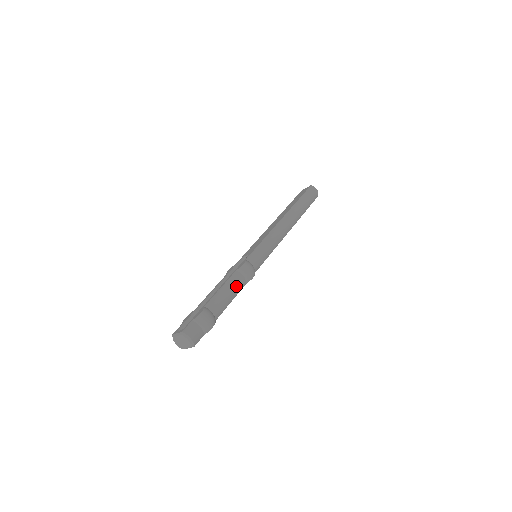
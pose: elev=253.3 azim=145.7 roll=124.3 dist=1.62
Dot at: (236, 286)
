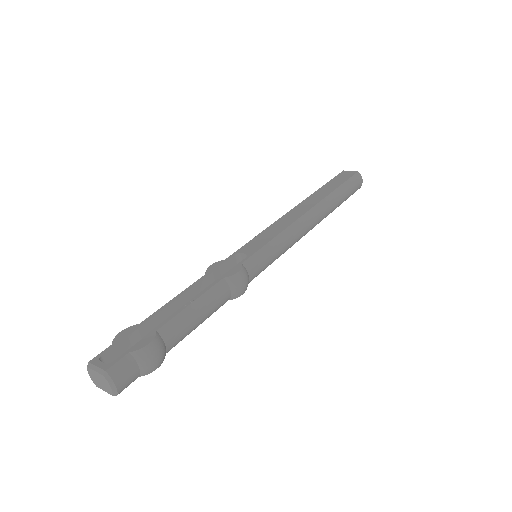
Dot at: (215, 304)
